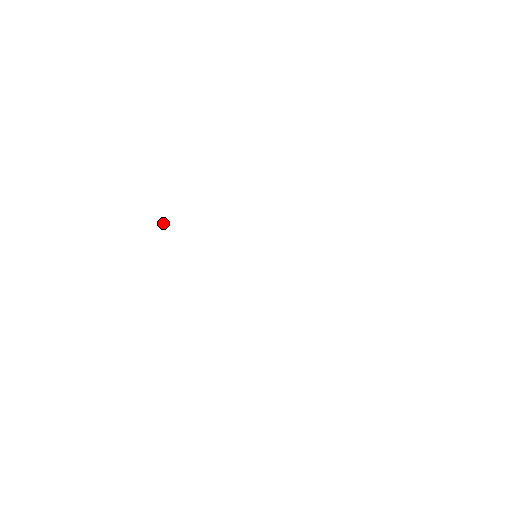
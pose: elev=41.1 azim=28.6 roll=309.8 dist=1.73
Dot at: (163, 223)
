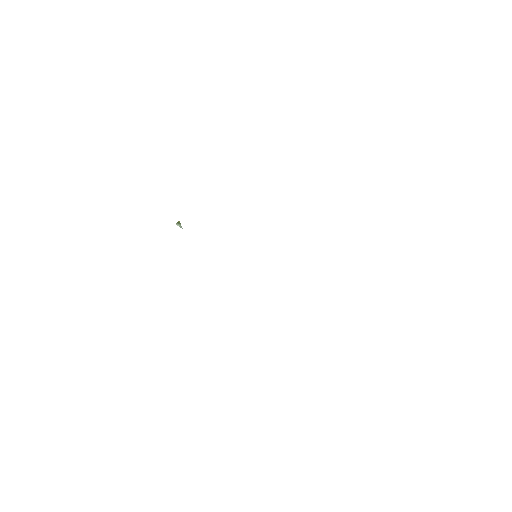
Dot at: occluded
